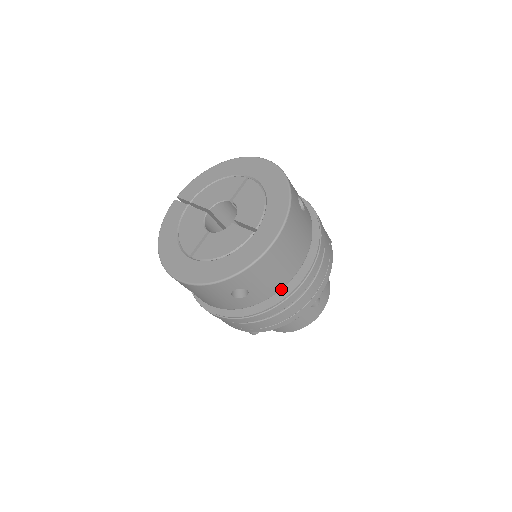
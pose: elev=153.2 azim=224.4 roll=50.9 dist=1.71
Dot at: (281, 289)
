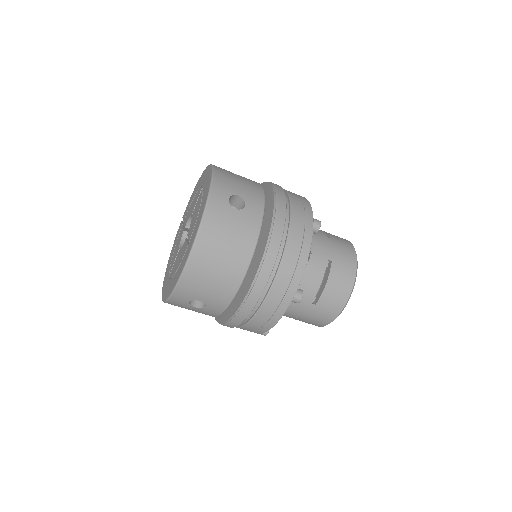
Dot at: (242, 292)
